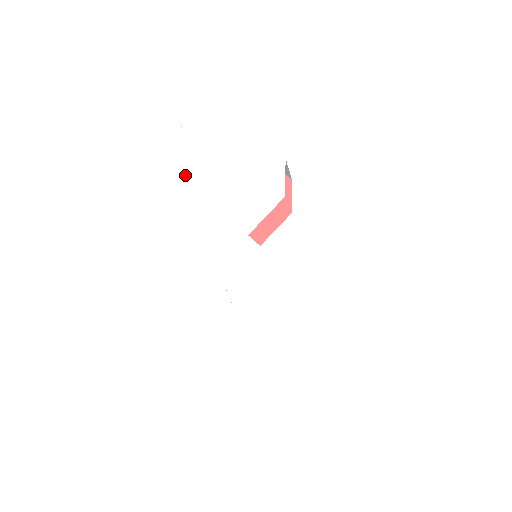
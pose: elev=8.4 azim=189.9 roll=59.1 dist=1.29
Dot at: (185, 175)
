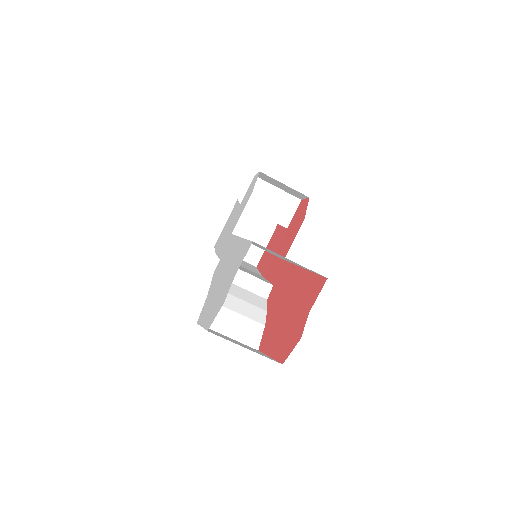
Dot at: (225, 229)
